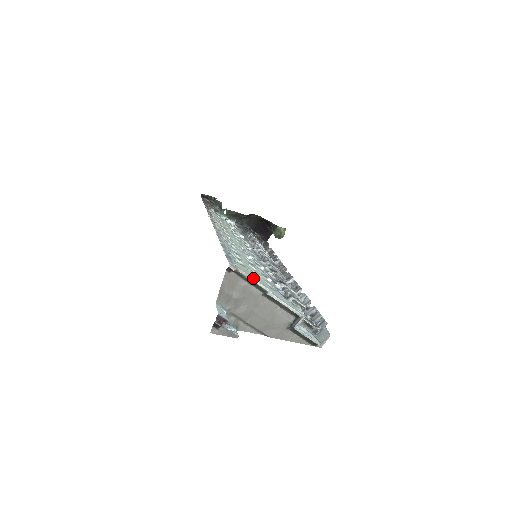
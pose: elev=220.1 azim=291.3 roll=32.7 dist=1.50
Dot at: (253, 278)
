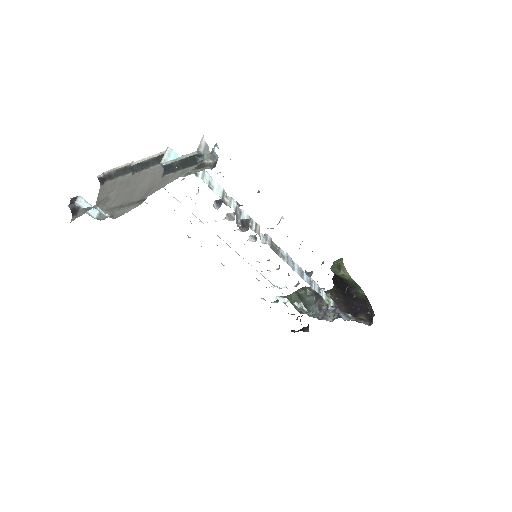
Dot at: (118, 168)
